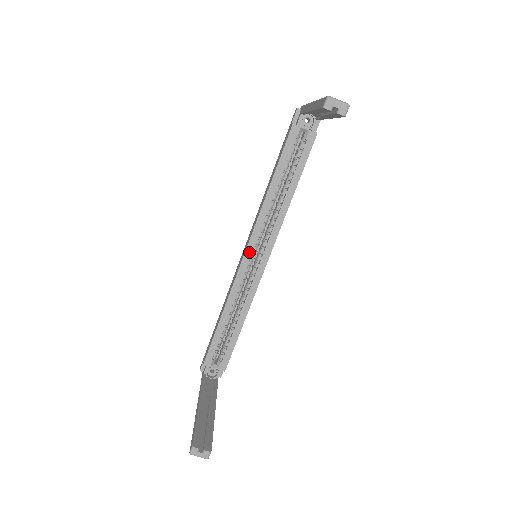
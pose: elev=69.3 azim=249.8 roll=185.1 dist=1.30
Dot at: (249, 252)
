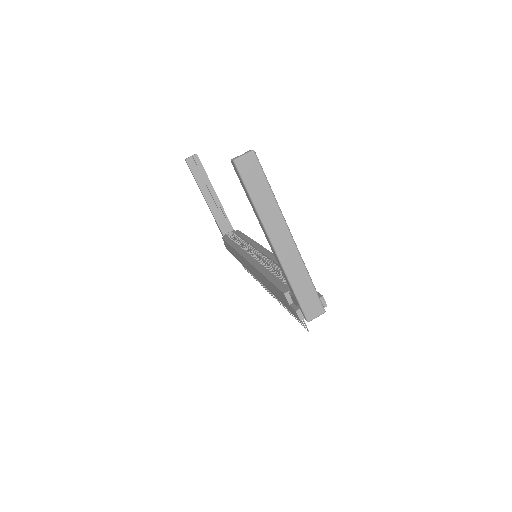
Dot at: (247, 256)
